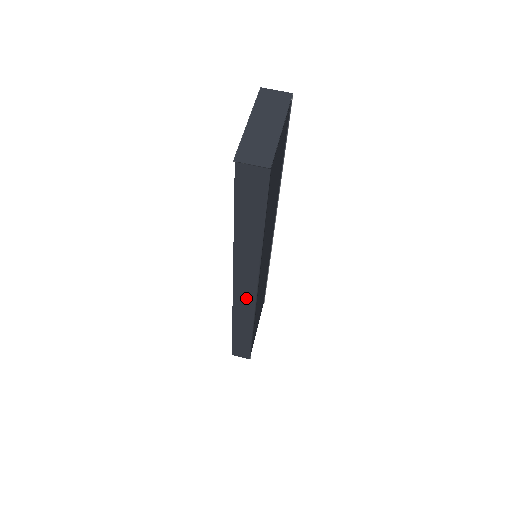
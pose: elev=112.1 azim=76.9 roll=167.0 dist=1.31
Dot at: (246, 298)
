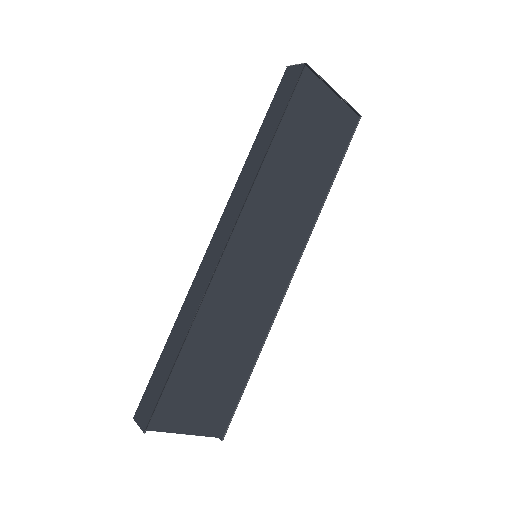
Dot at: (214, 256)
